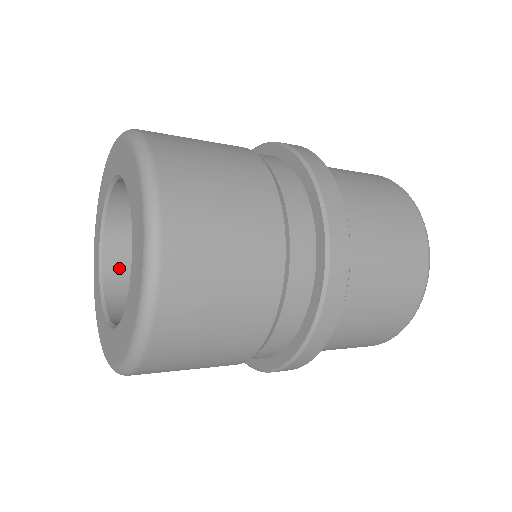
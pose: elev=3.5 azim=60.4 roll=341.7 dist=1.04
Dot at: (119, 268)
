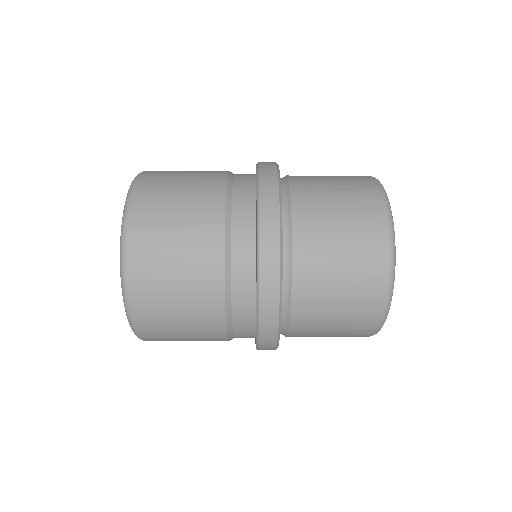
Dot at: occluded
